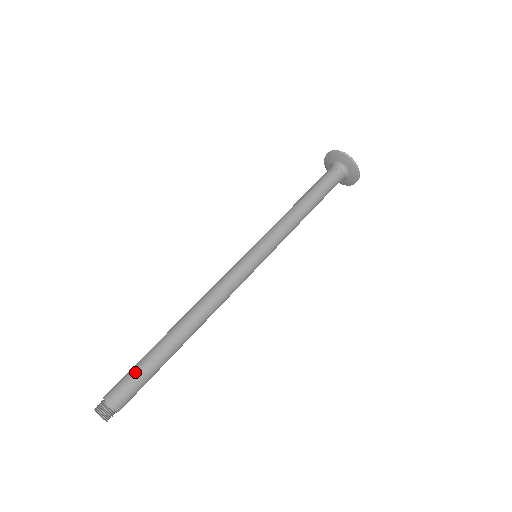
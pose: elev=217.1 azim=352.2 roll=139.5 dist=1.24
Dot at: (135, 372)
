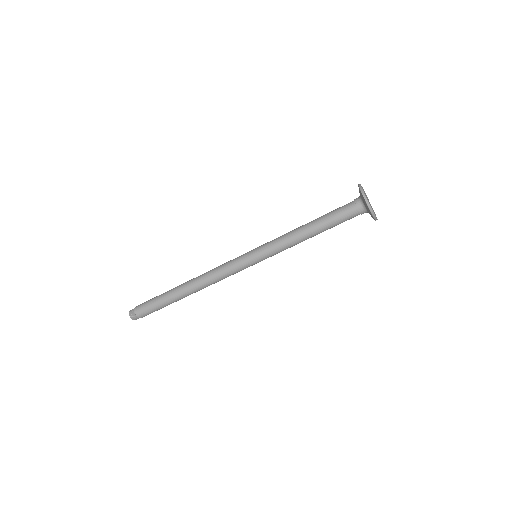
Dot at: (153, 304)
